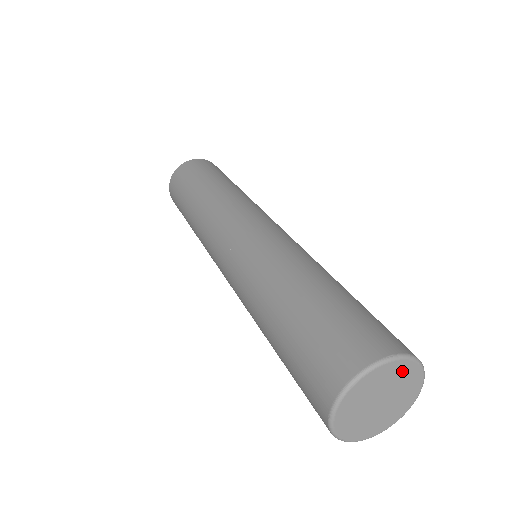
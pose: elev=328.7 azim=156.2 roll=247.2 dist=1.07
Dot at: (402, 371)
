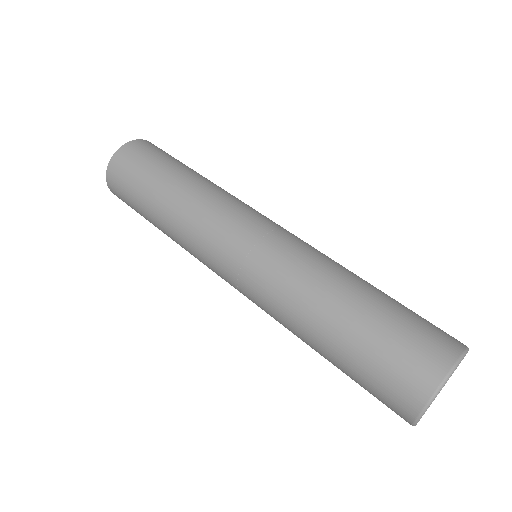
Dot at: occluded
